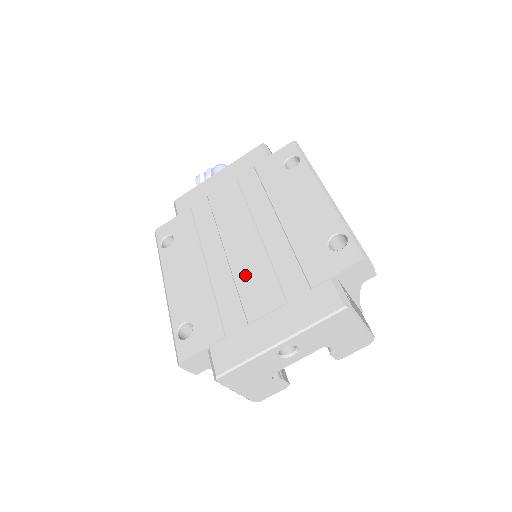
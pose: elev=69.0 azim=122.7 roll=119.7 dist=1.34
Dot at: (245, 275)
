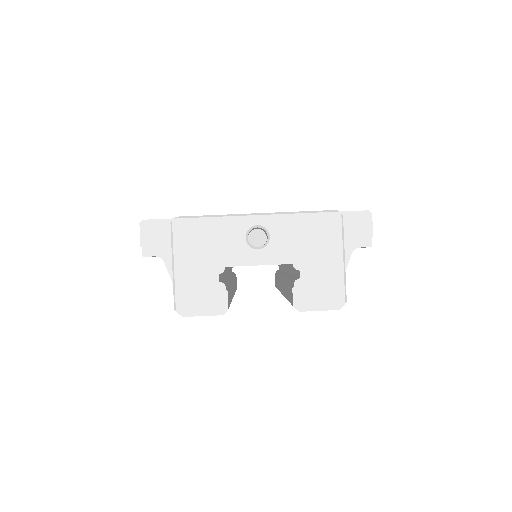
Dot at: occluded
